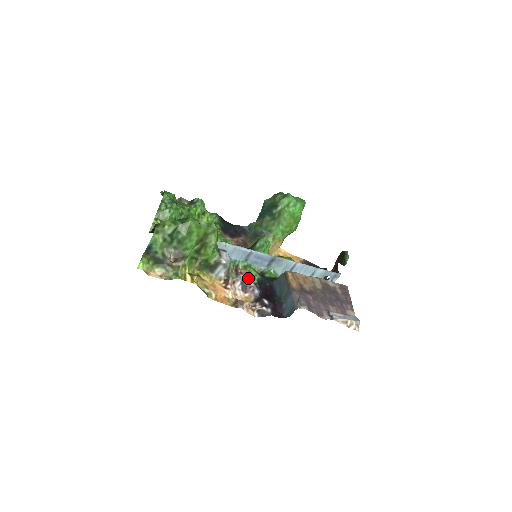
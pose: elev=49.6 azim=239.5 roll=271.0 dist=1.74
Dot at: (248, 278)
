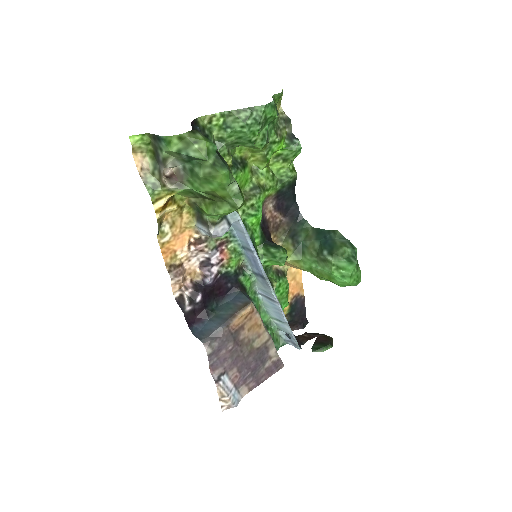
Dot at: (221, 261)
